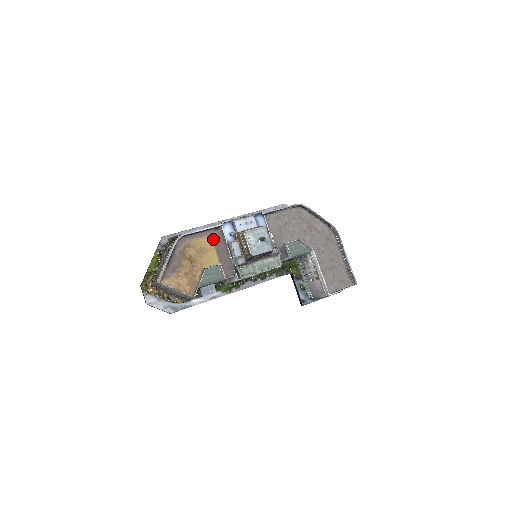
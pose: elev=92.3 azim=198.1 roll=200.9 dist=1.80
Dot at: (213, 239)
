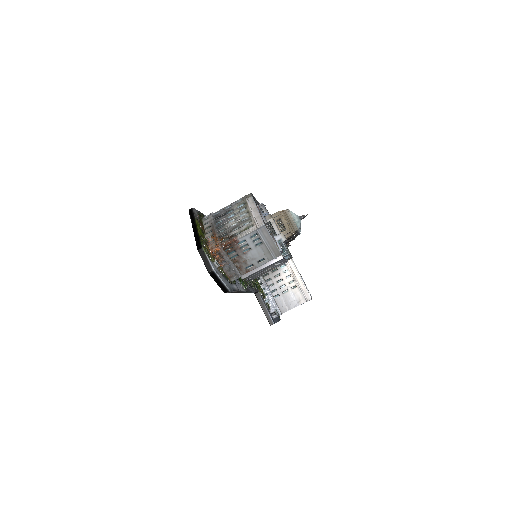
Dot at: occluded
